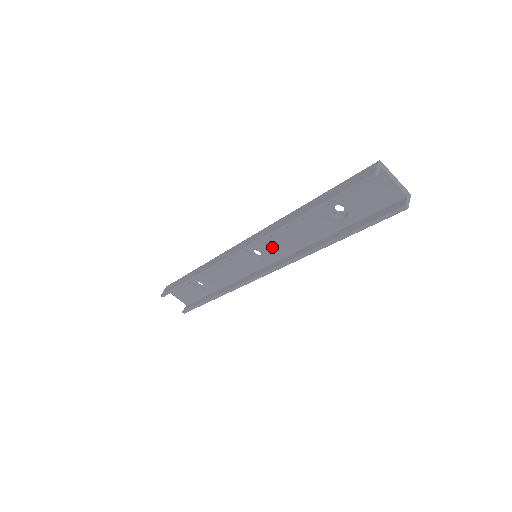
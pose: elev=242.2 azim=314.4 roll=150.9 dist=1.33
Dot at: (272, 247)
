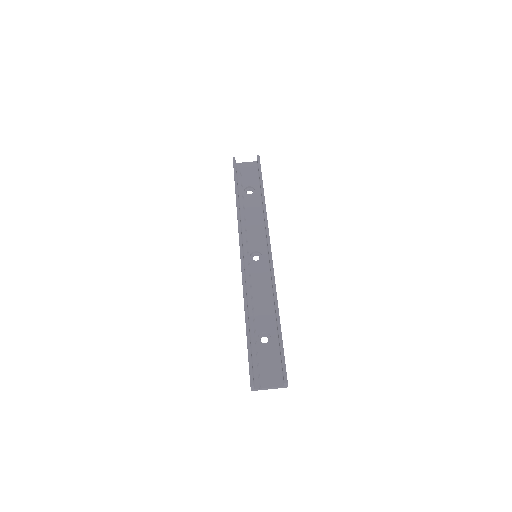
Dot at: (254, 240)
